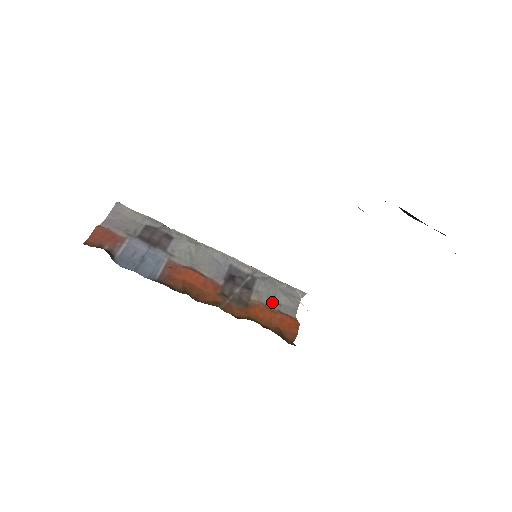
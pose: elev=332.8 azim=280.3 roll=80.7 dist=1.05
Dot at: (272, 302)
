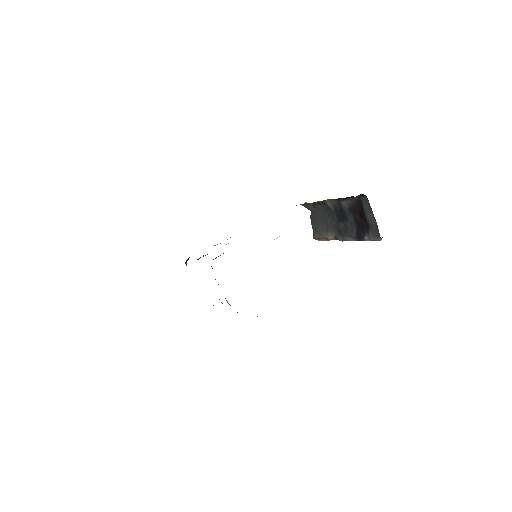
Dot at: occluded
